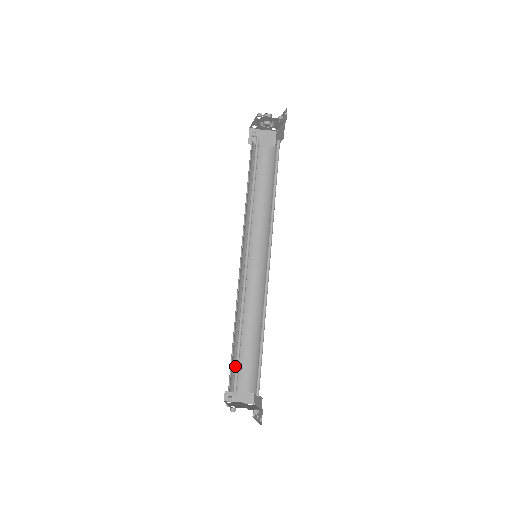
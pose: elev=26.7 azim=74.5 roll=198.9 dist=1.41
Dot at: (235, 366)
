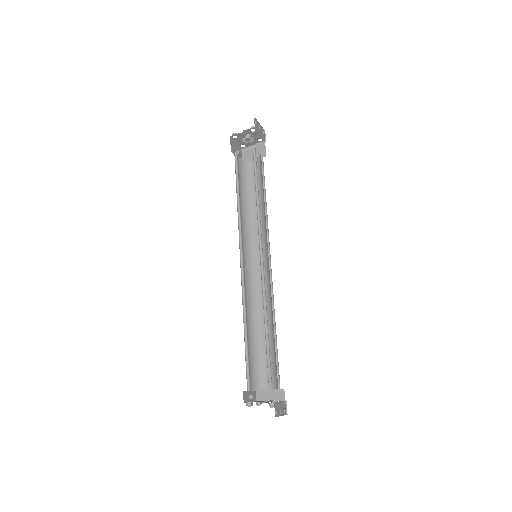
Dot at: (246, 362)
